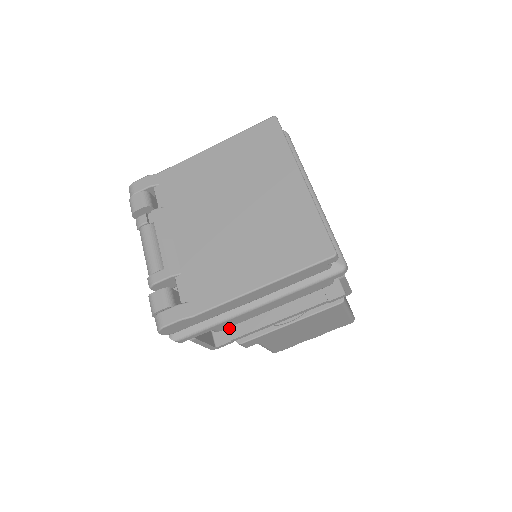
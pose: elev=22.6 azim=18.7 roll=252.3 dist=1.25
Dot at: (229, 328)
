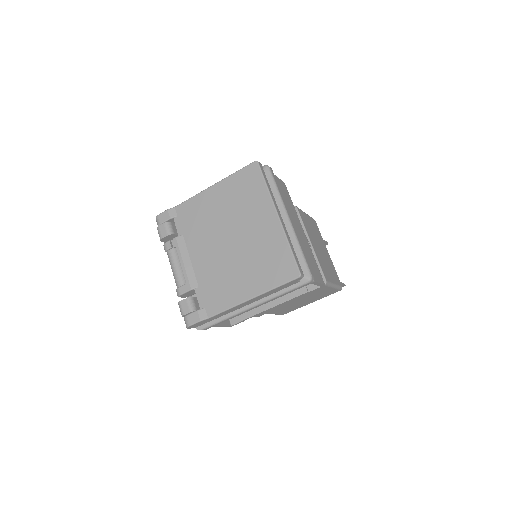
Dot at: occluded
